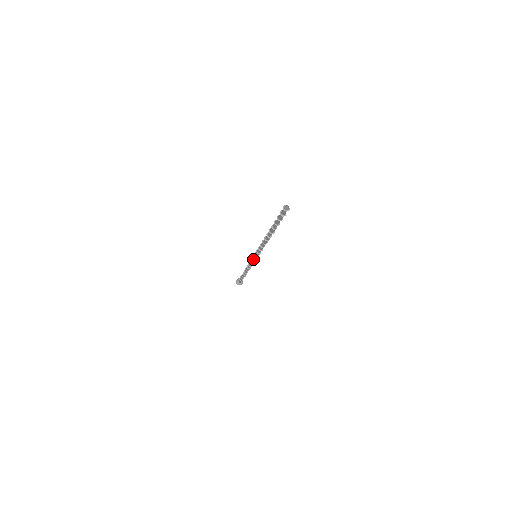
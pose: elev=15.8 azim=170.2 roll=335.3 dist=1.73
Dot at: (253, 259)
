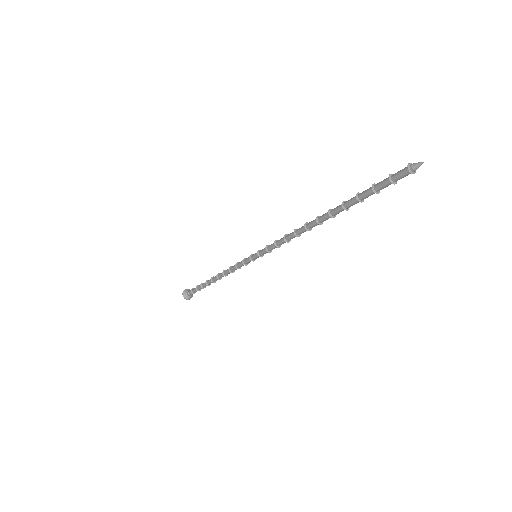
Dot at: (248, 261)
